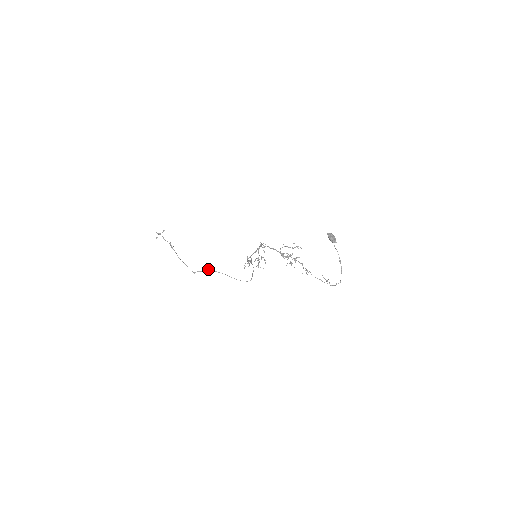
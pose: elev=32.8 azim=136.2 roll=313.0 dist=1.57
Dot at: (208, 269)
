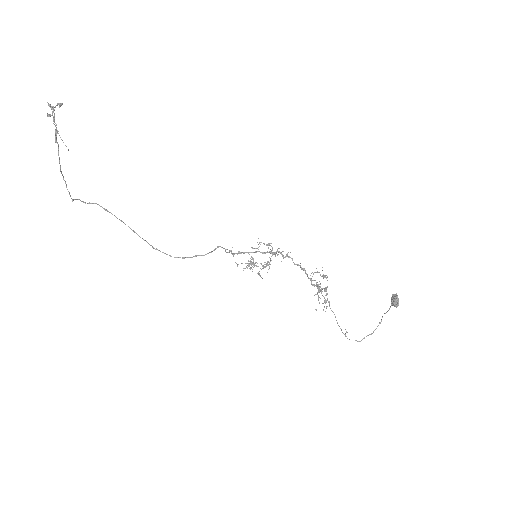
Dot at: occluded
